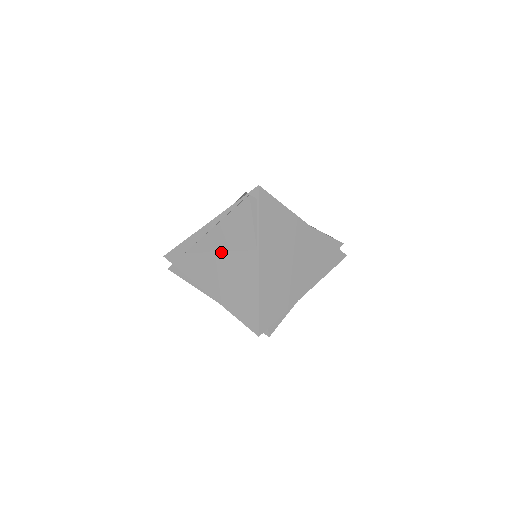
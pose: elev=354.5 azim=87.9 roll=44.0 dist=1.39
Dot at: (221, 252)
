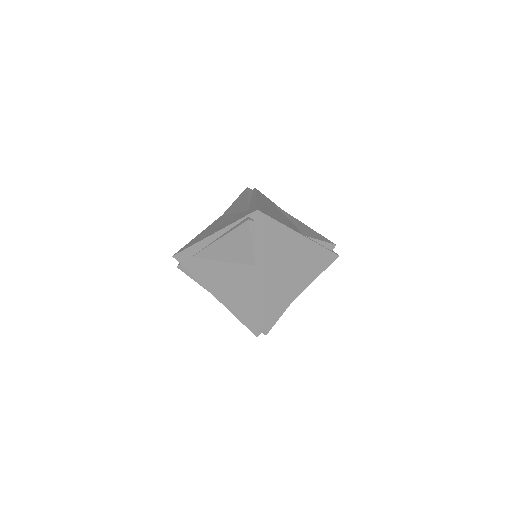
Dot at: (224, 262)
